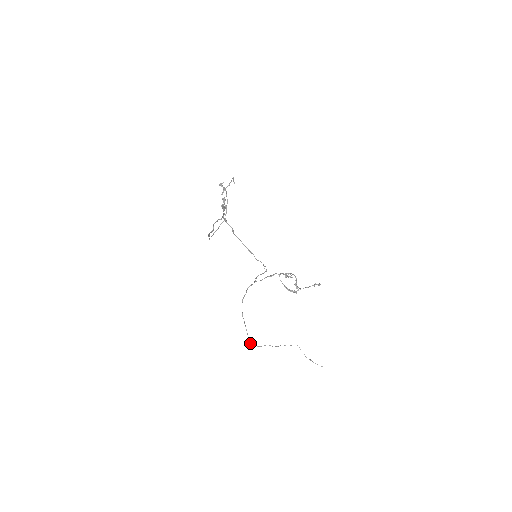
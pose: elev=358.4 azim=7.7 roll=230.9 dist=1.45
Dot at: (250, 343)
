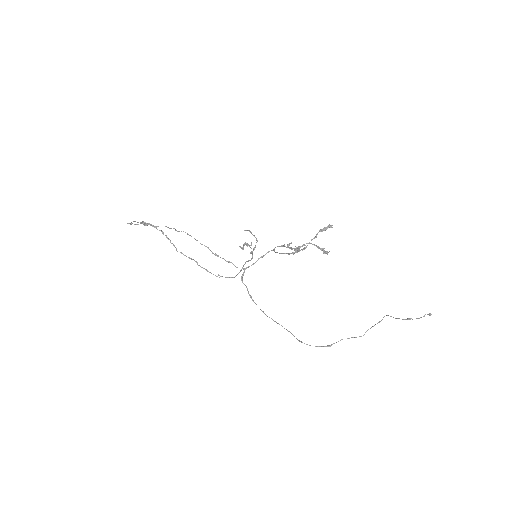
Dot at: (307, 344)
